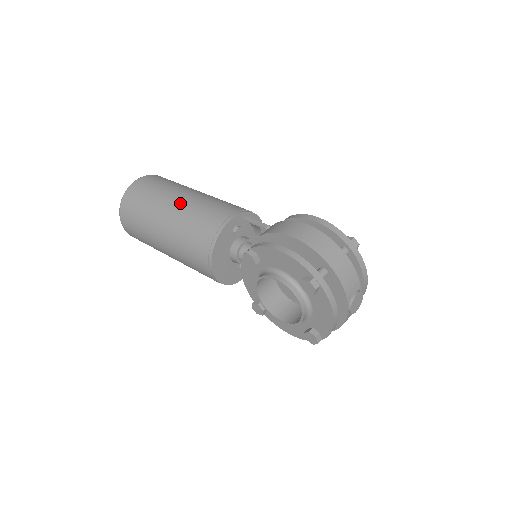
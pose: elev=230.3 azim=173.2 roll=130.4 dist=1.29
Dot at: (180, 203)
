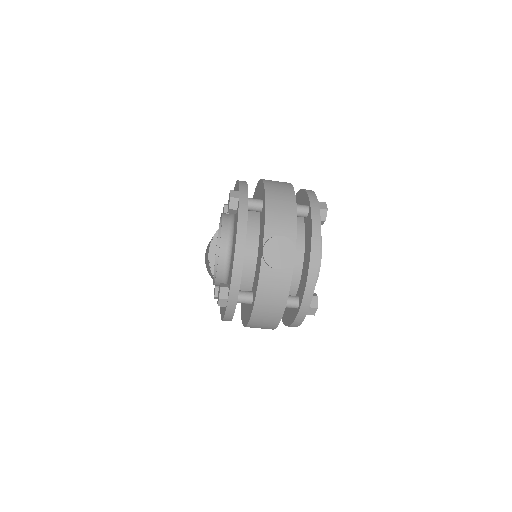
Dot at: occluded
